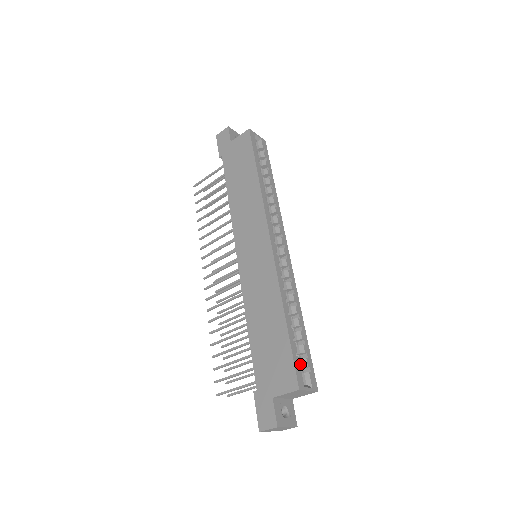
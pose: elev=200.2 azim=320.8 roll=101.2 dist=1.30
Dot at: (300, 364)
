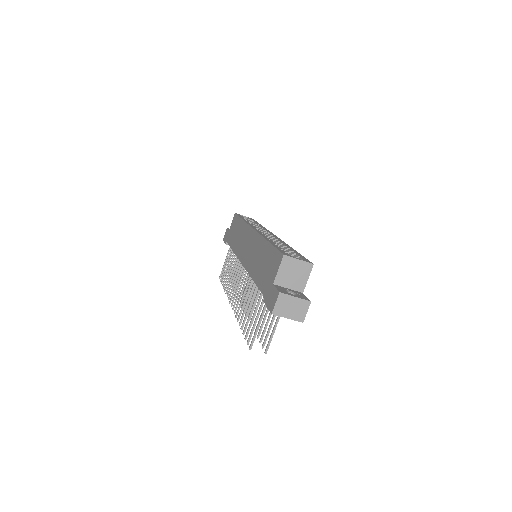
Dot at: occluded
